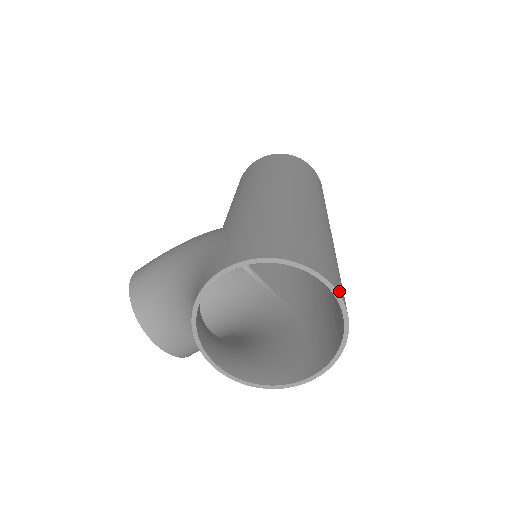
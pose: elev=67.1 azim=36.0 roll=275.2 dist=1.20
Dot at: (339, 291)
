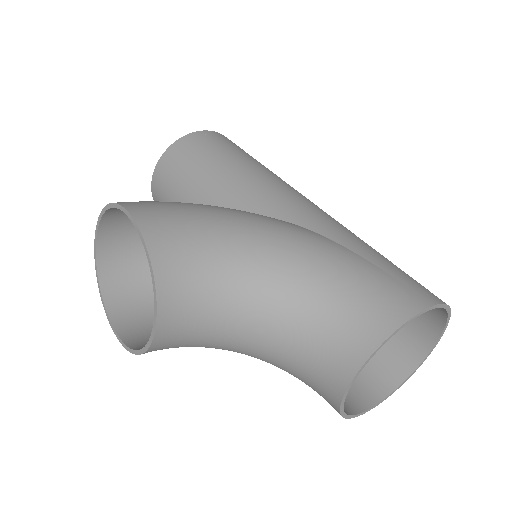
Dot at: (430, 342)
